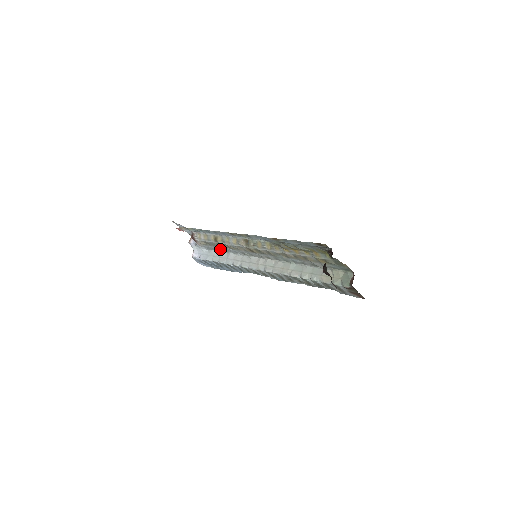
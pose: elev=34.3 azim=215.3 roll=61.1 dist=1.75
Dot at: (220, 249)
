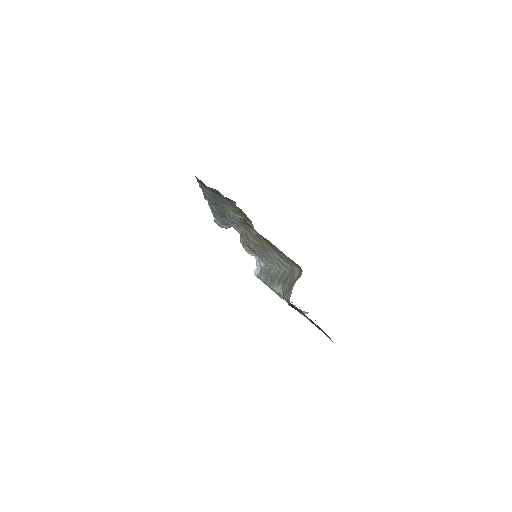
Dot at: occluded
